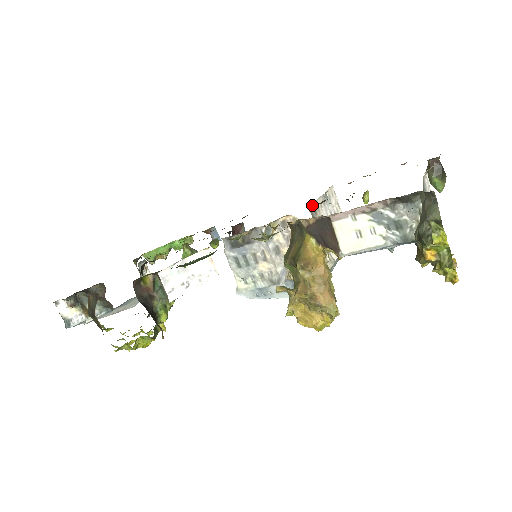
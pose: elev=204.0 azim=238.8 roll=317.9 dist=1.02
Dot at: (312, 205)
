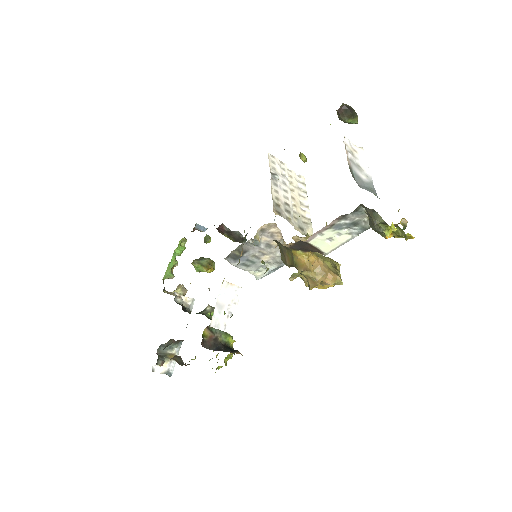
Dot at: (274, 208)
